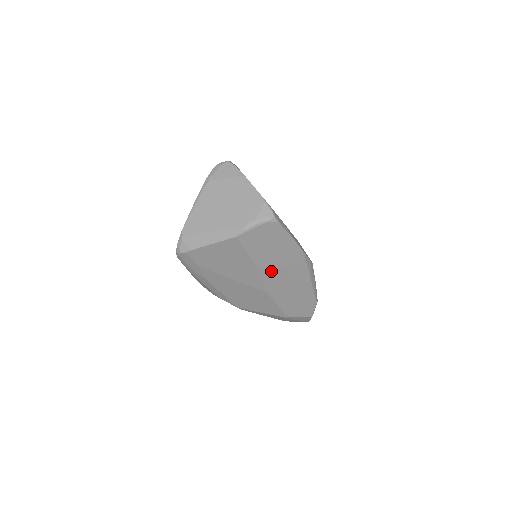
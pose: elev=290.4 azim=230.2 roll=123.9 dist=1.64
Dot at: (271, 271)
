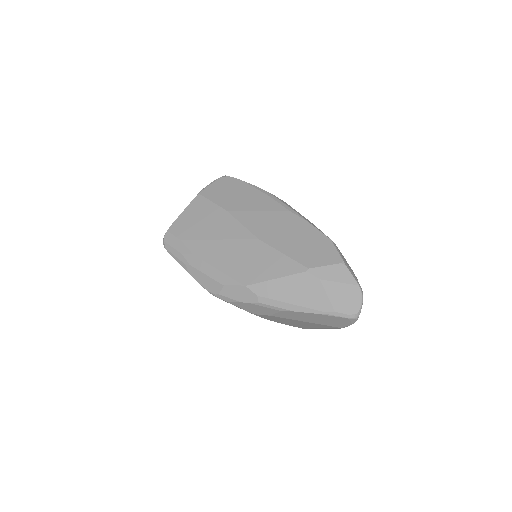
Dot at: (247, 214)
